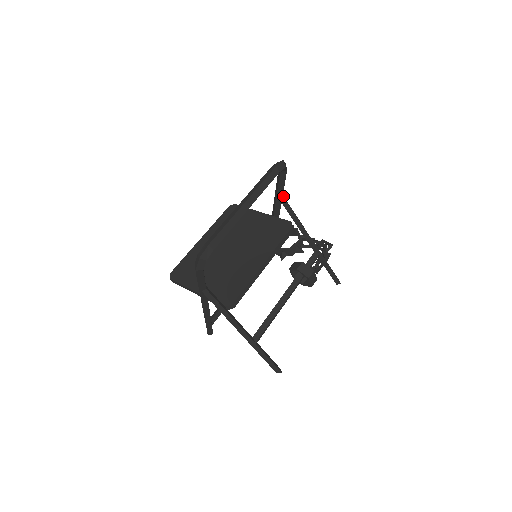
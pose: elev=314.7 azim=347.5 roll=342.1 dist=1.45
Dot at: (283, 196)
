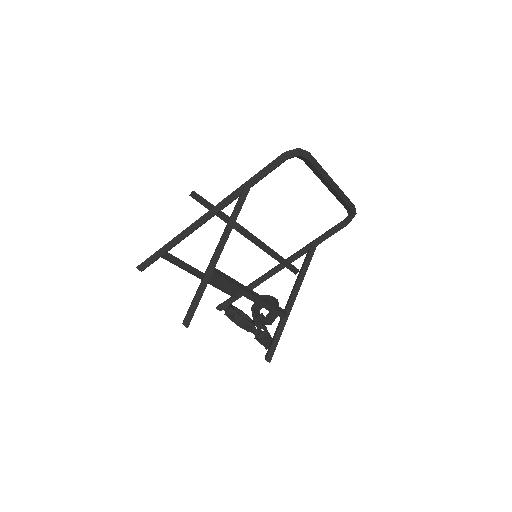
Dot at: occluded
